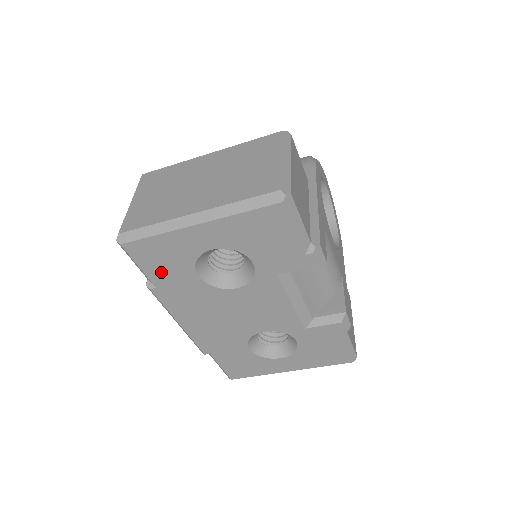
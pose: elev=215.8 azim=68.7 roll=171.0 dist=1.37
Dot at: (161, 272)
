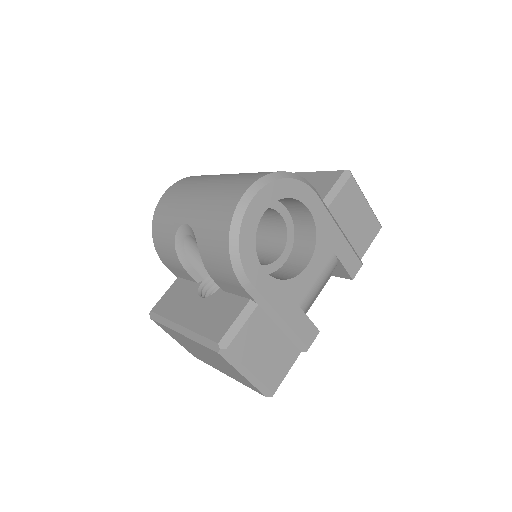
Dot at: occluded
